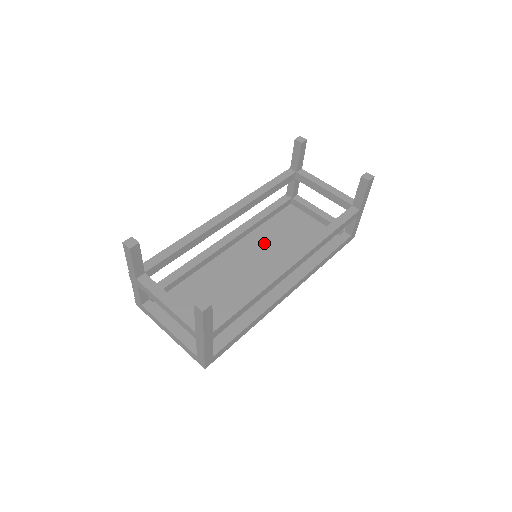
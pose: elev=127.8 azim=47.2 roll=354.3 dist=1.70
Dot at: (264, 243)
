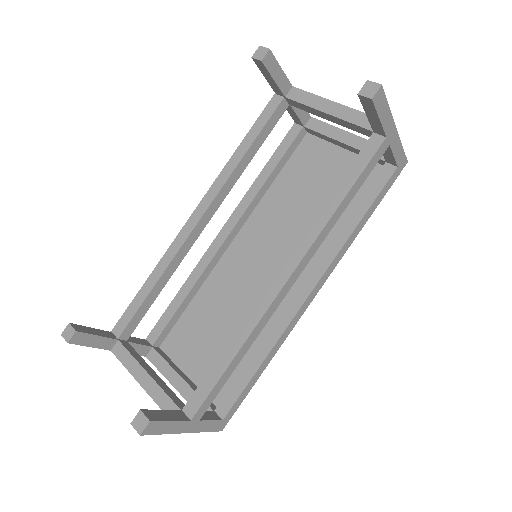
Dot at: (275, 218)
